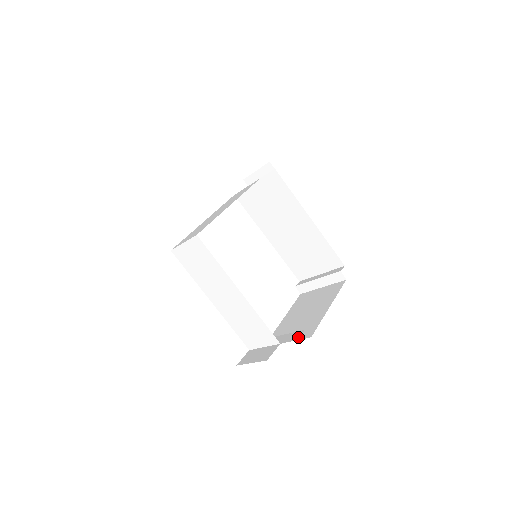
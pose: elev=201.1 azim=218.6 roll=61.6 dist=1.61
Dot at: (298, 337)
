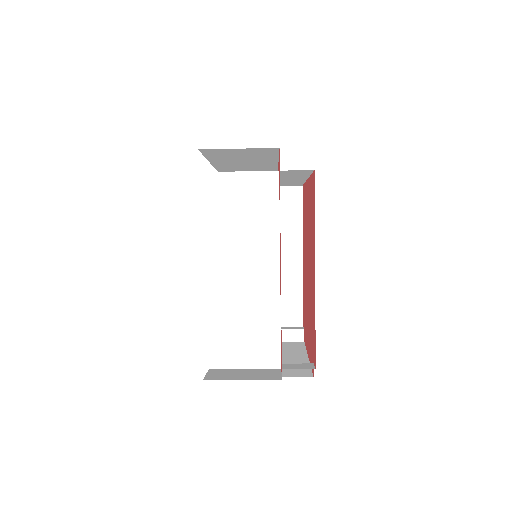
Dot at: (314, 367)
